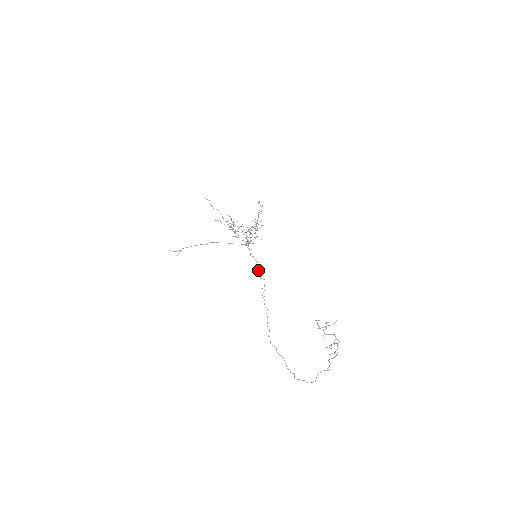
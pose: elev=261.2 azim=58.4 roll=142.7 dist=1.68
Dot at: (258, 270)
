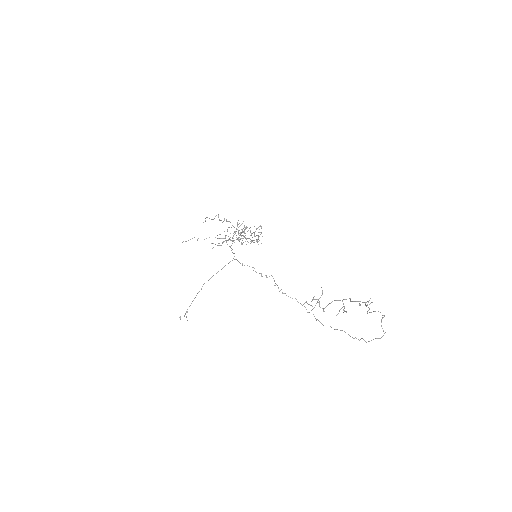
Dot at: occluded
